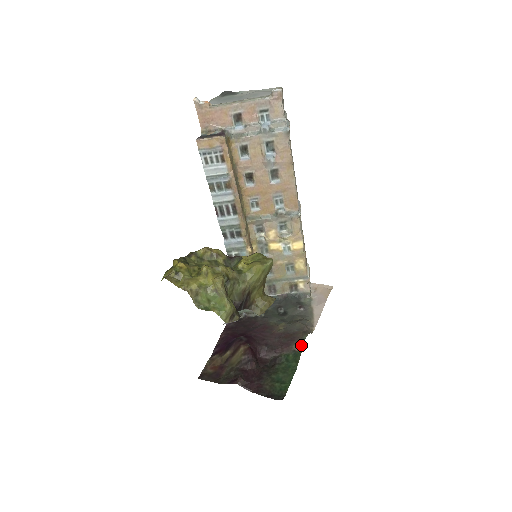
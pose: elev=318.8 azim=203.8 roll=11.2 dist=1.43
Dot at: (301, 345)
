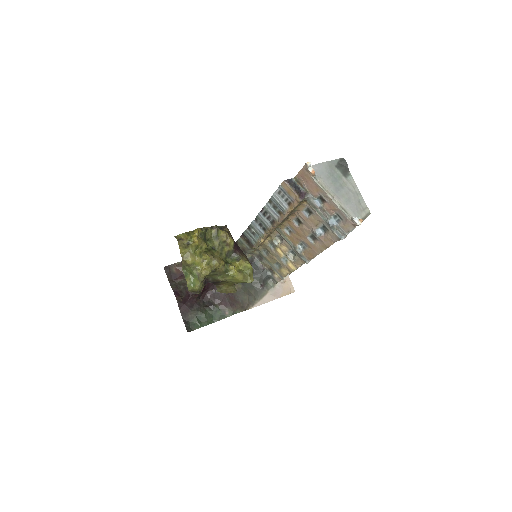
Dot at: (231, 314)
